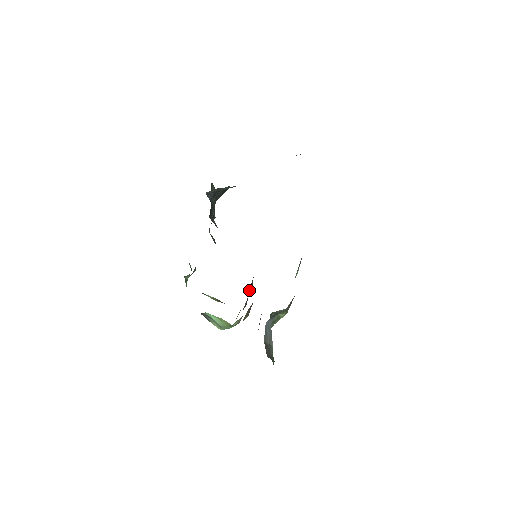
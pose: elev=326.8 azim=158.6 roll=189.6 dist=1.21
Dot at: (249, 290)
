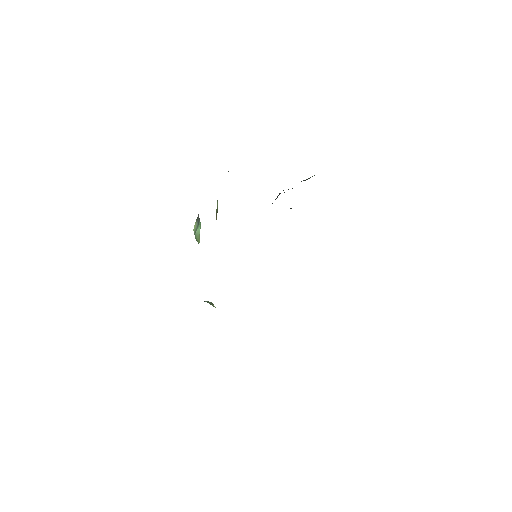
Dot at: occluded
